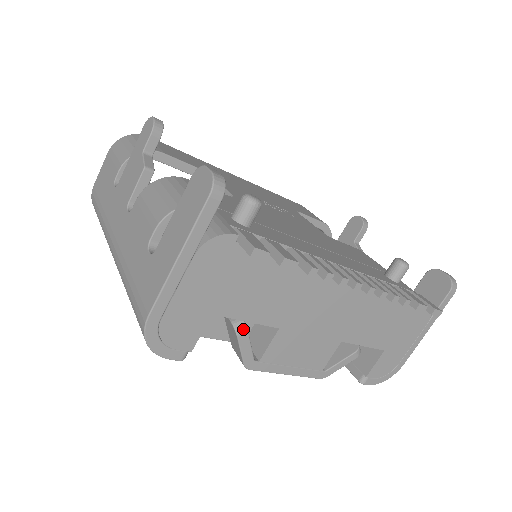
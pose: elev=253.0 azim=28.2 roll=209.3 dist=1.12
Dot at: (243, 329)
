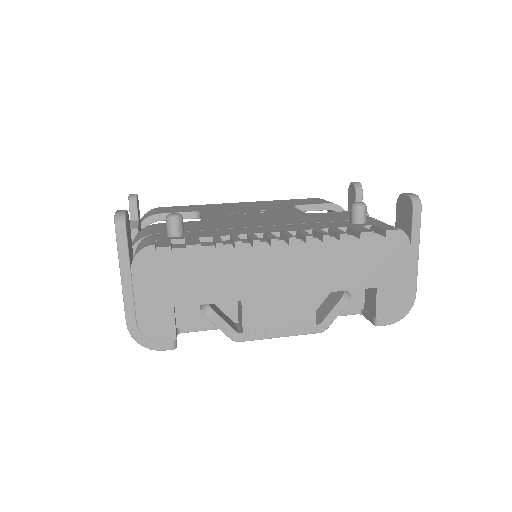
Dot at: (209, 311)
